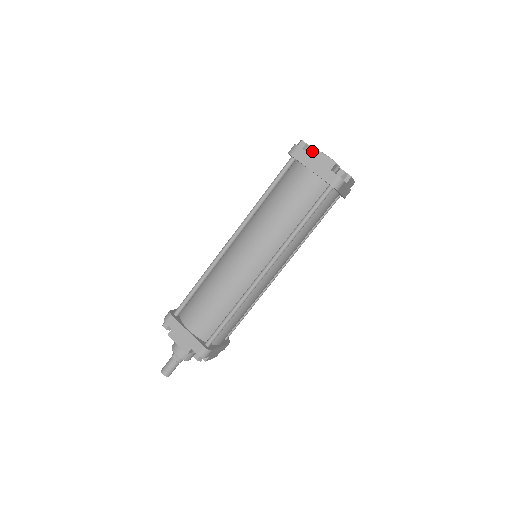
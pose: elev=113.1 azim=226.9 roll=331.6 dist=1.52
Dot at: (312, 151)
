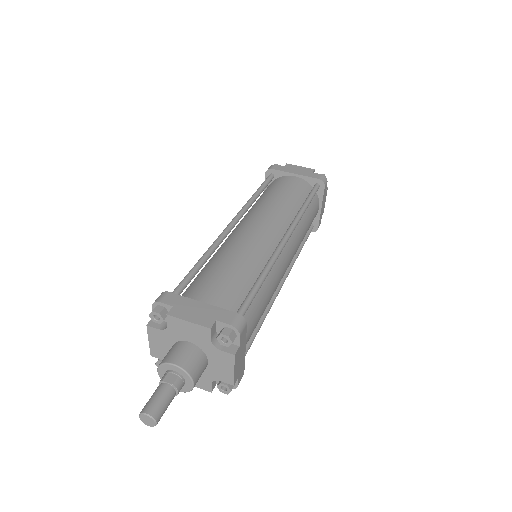
Dot at: (289, 166)
